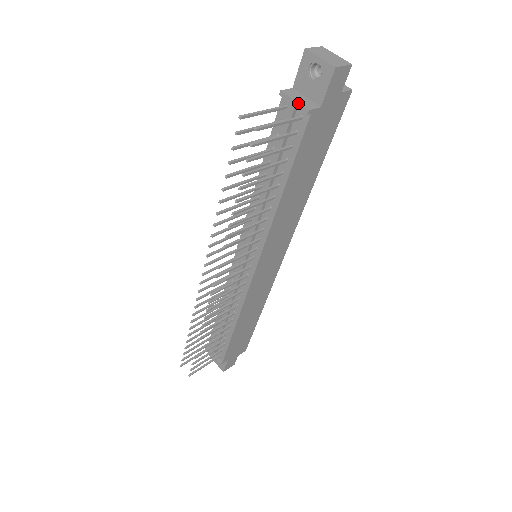
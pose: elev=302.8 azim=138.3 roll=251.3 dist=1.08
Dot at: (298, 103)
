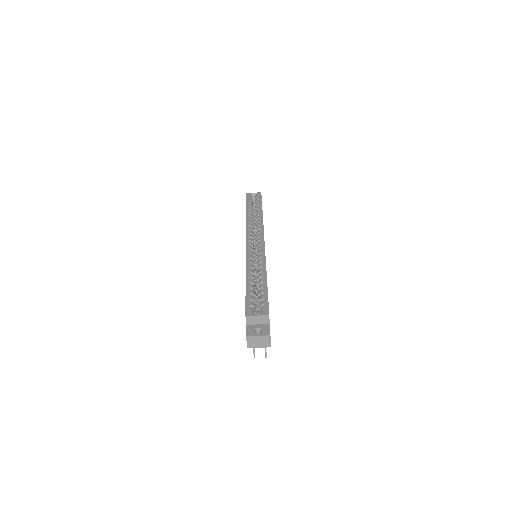
Dot at: occluded
